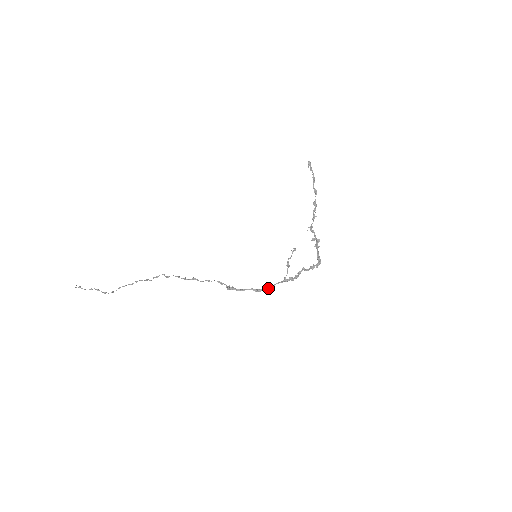
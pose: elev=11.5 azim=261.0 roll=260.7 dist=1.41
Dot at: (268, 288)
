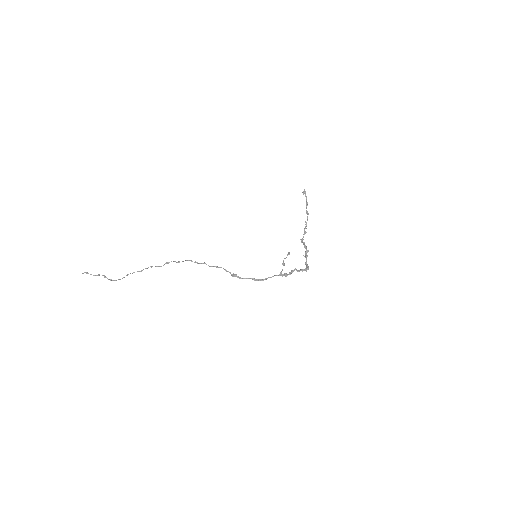
Dot at: (266, 279)
